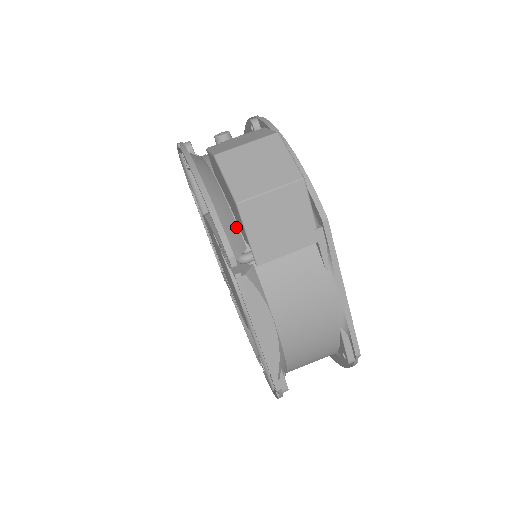
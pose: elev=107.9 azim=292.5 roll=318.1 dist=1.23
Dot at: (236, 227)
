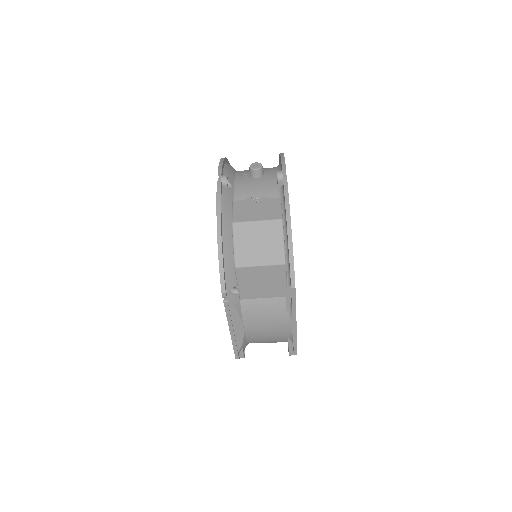
Dot at: occluded
